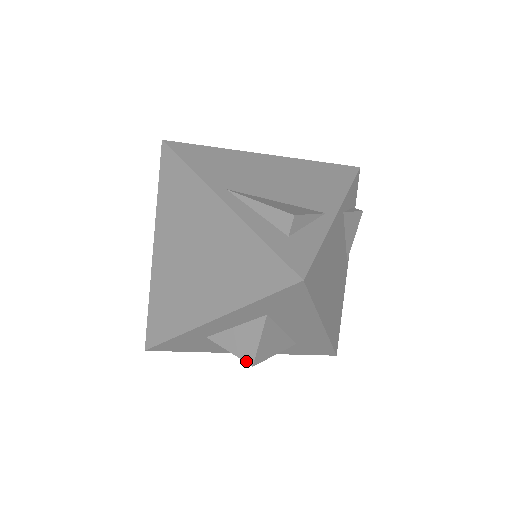
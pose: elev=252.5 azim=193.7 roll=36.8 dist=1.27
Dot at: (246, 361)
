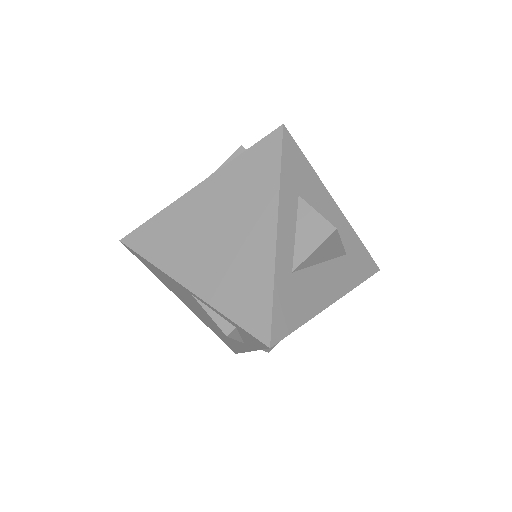
Dot at: (330, 234)
